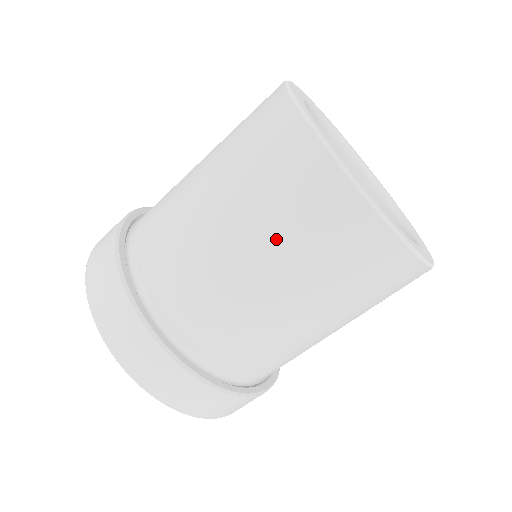
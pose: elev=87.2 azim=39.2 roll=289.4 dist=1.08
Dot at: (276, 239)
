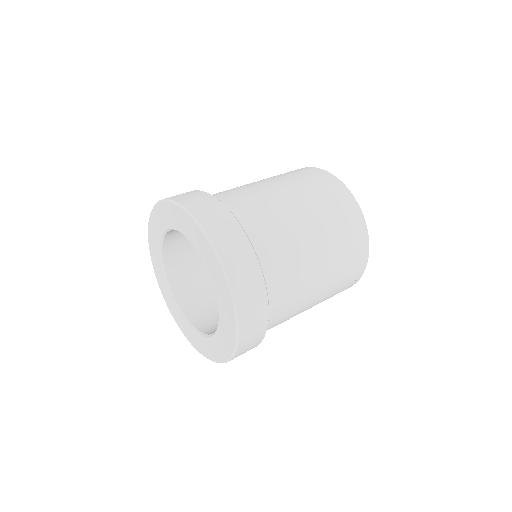
Dot at: (334, 242)
